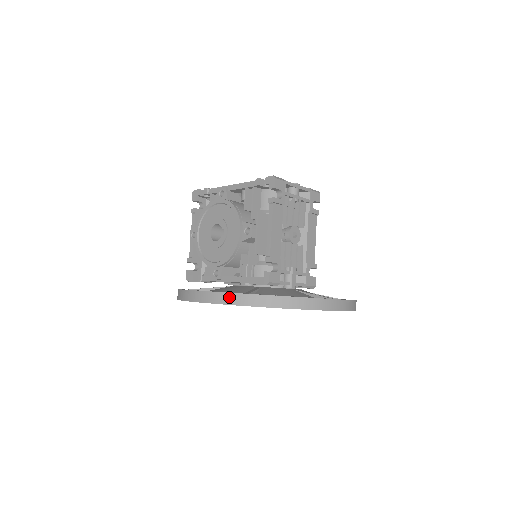
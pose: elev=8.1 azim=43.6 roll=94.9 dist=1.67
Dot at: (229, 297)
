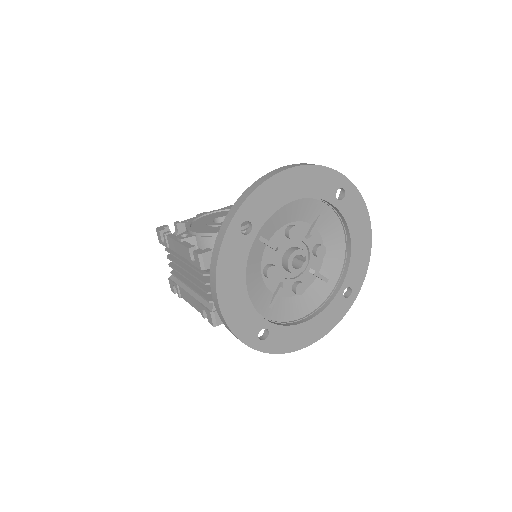
Dot at: occluded
